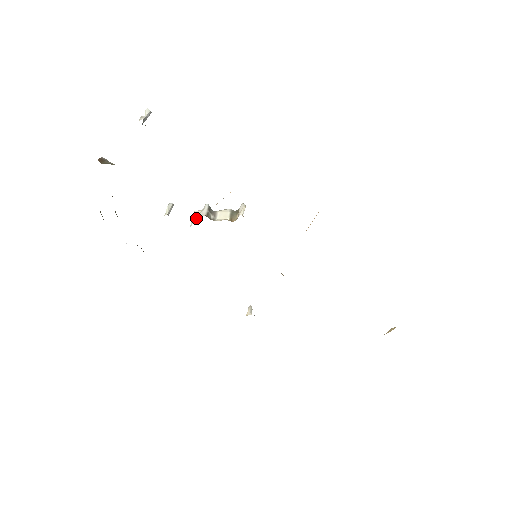
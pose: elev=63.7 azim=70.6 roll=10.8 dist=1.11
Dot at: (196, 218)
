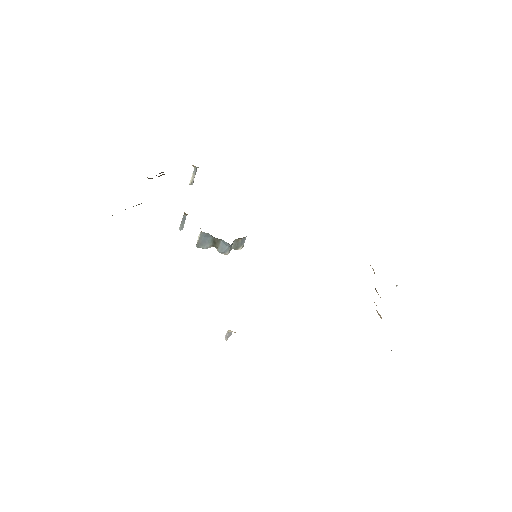
Dot at: occluded
